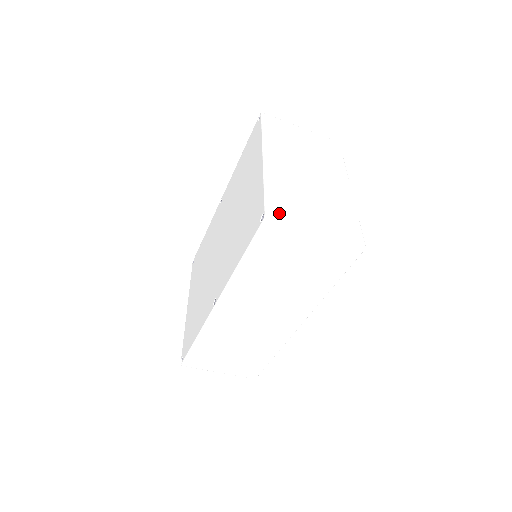
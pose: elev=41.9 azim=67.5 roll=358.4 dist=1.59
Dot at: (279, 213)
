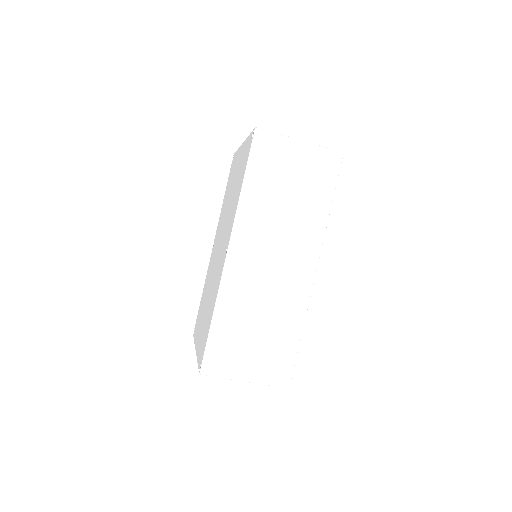
Dot at: occluded
